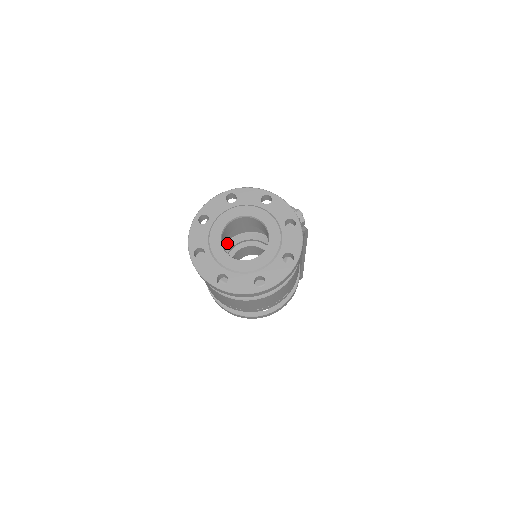
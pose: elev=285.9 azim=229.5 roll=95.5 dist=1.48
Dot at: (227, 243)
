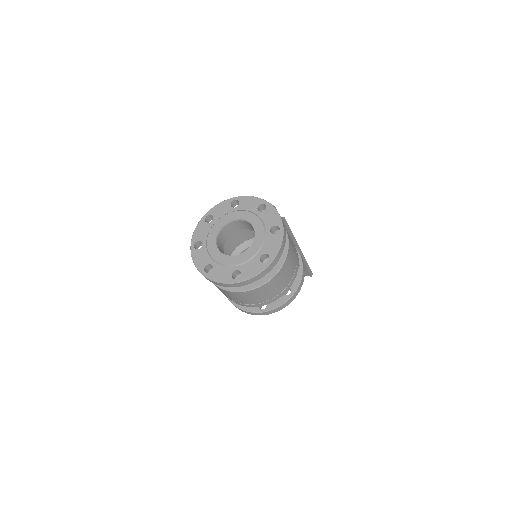
Dot at: occluded
